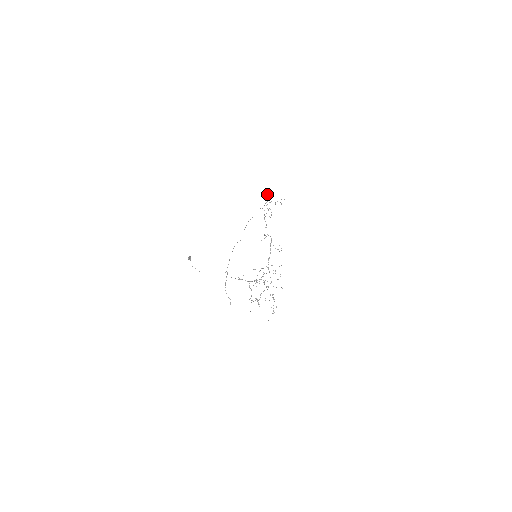
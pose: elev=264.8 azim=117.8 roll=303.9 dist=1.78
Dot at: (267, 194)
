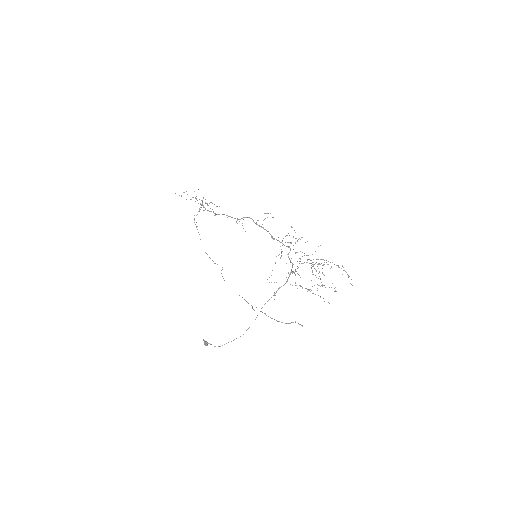
Dot at: occluded
